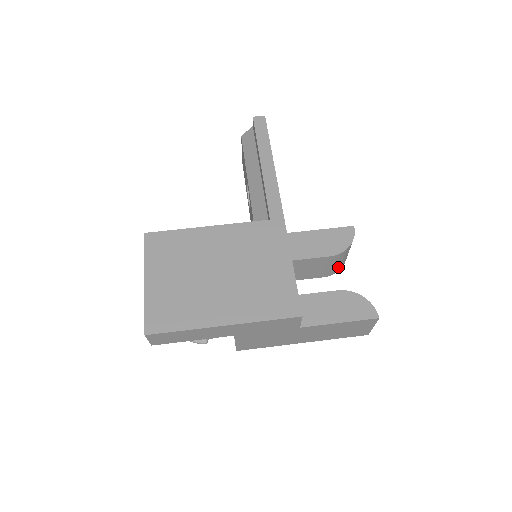
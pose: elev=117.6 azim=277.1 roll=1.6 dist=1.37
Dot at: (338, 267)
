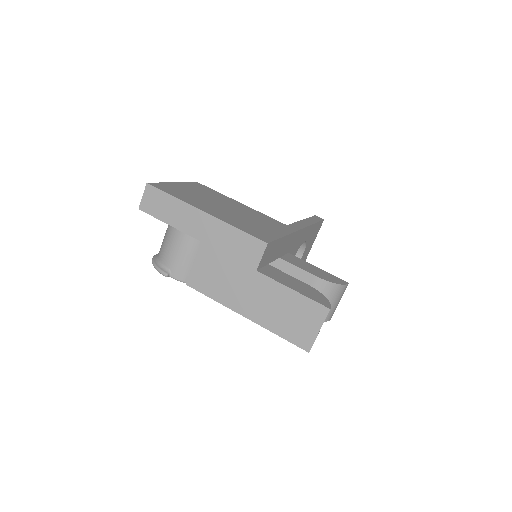
Dot at: occluded
